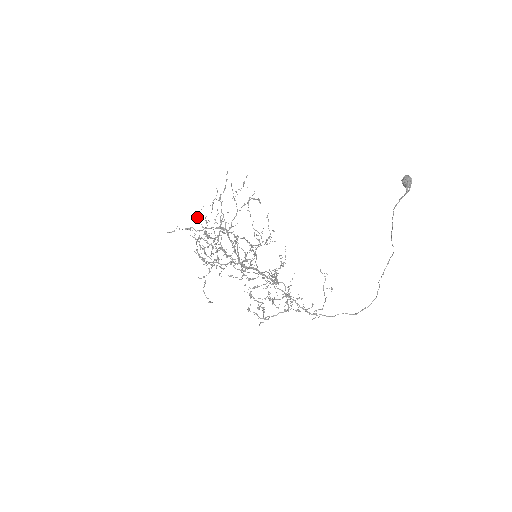
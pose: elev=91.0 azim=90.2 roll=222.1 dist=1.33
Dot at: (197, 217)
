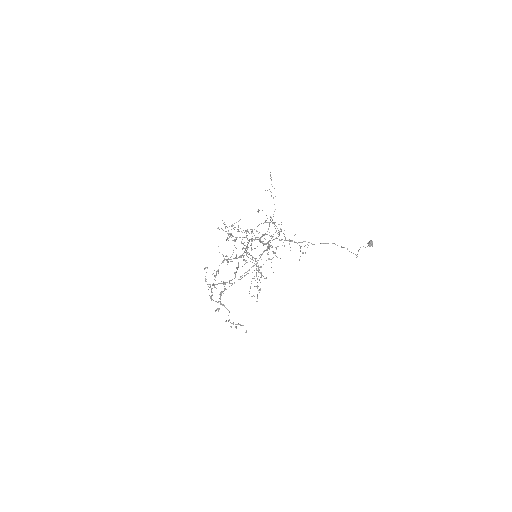
Dot at: (226, 255)
